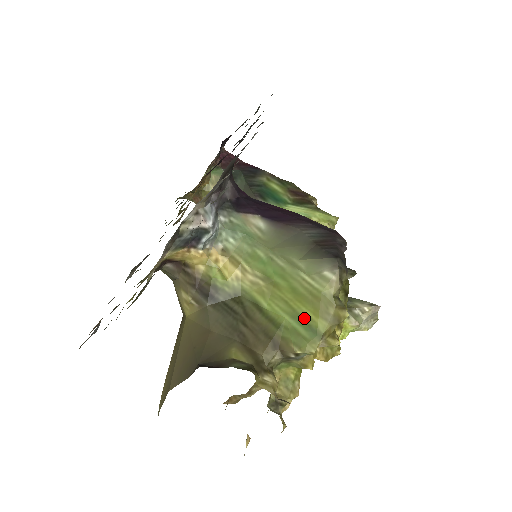
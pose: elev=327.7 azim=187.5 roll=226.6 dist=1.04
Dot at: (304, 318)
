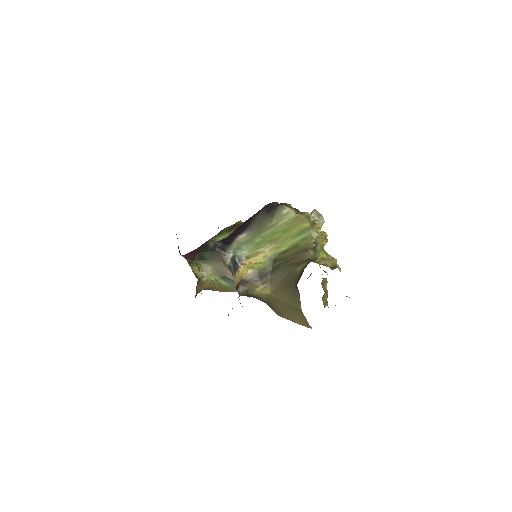
Dot at: (299, 232)
